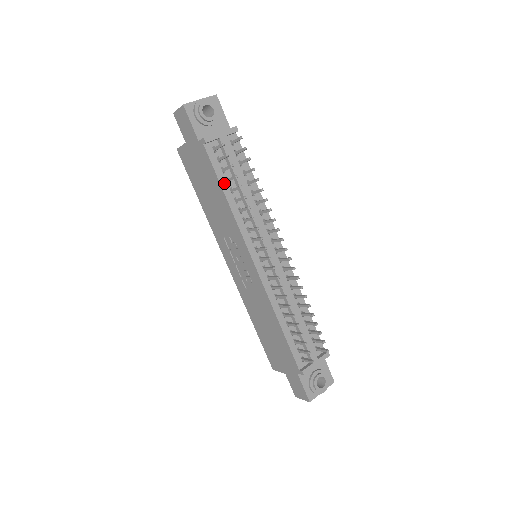
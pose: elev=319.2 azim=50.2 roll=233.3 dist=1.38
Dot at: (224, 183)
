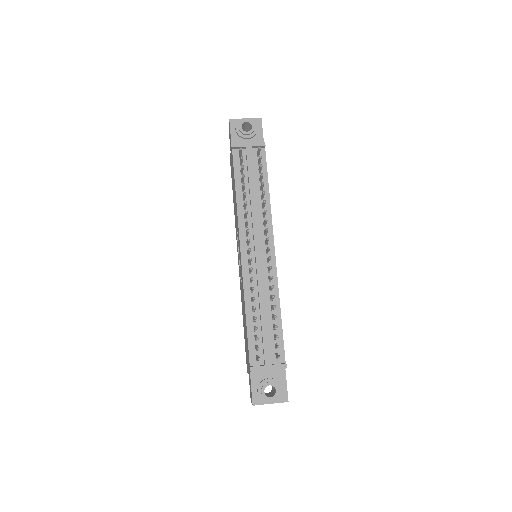
Dot at: (239, 182)
